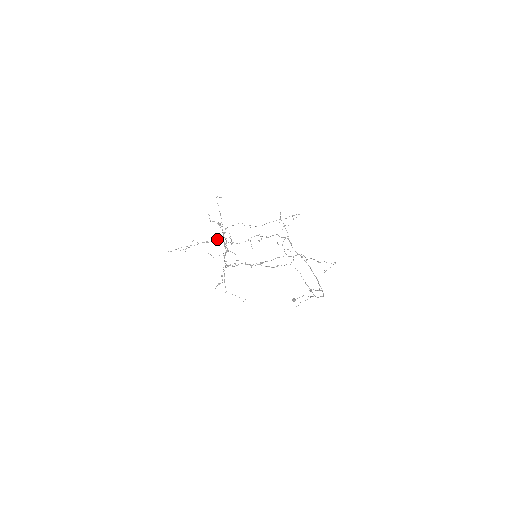
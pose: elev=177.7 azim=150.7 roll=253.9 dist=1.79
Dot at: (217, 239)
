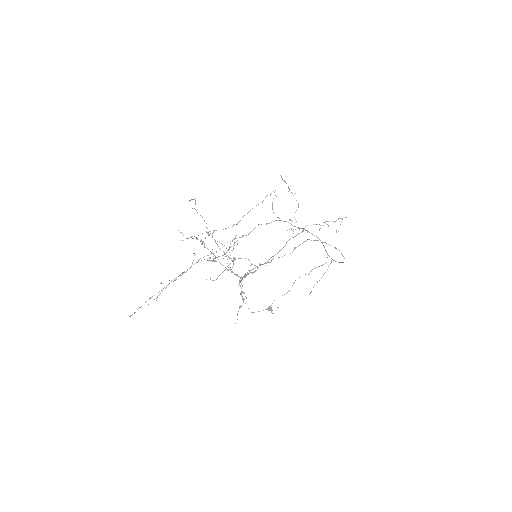
Dot at: (195, 263)
